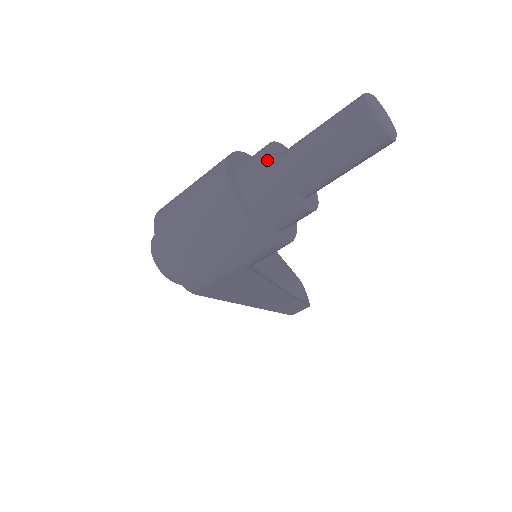
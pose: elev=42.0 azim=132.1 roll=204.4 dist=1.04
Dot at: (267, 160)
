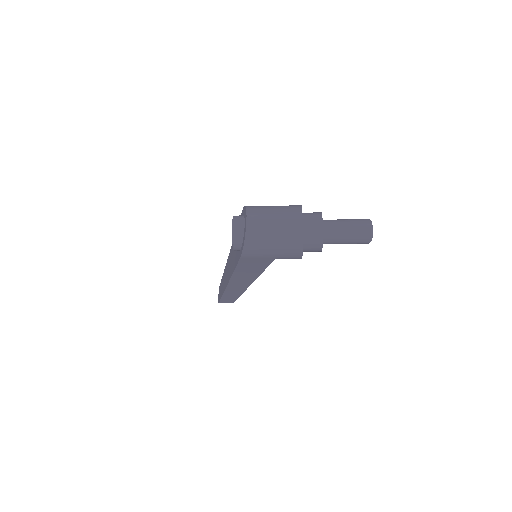
Dot at: (322, 220)
